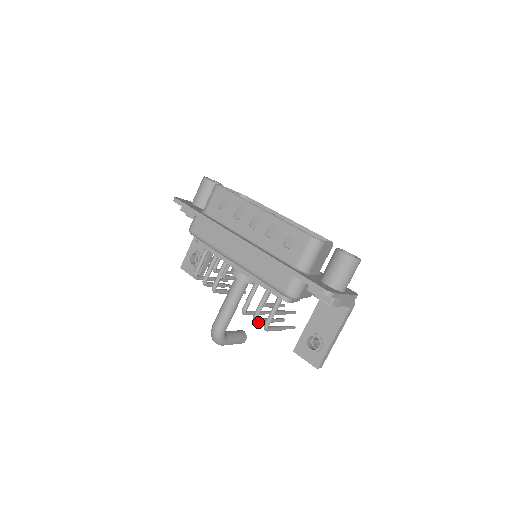
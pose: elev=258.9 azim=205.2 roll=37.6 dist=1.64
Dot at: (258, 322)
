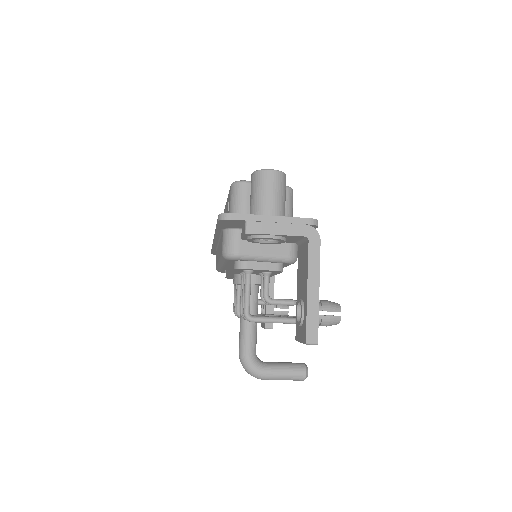
Dot at: occluded
